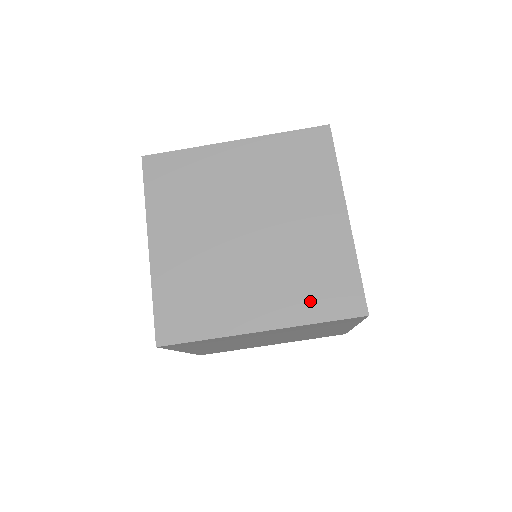
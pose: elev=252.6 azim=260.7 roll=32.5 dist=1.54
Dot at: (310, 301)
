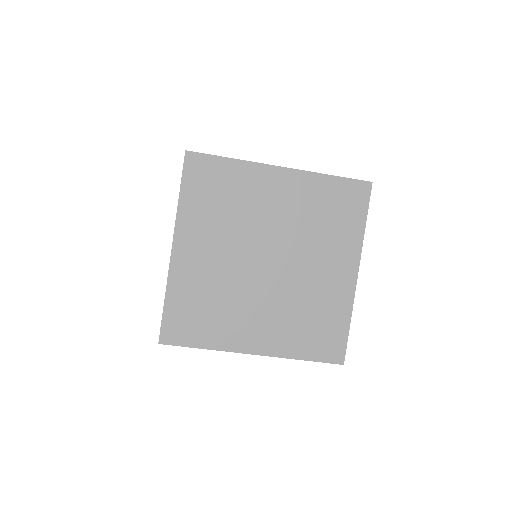
Dot at: (302, 340)
